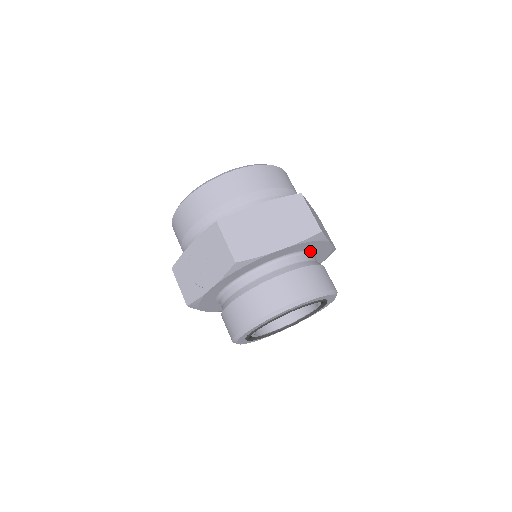
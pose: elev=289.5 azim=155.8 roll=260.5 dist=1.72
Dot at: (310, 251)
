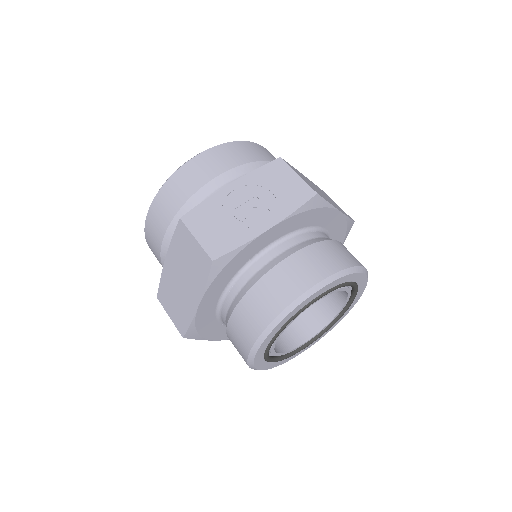
Dot at: occluded
